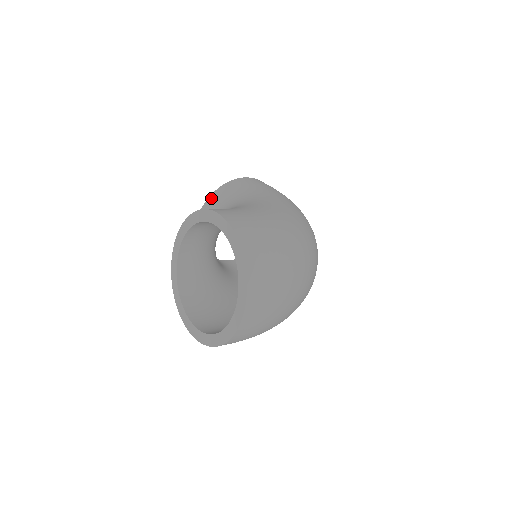
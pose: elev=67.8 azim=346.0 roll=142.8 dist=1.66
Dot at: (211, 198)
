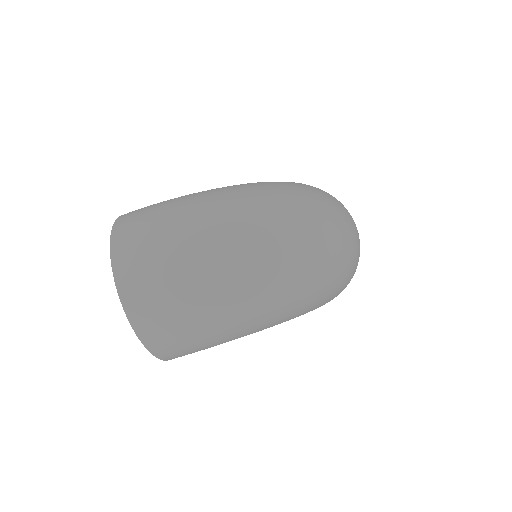
Dot at: occluded
